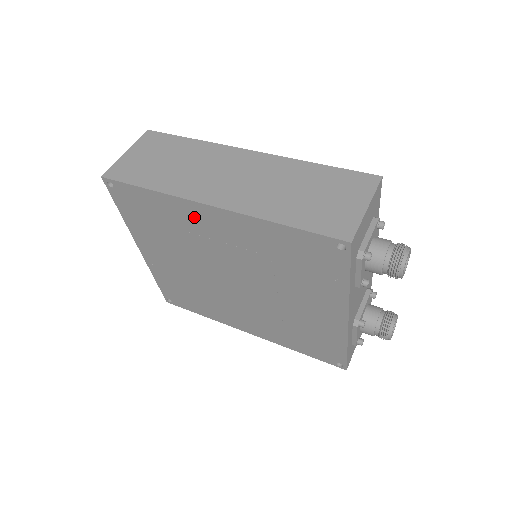
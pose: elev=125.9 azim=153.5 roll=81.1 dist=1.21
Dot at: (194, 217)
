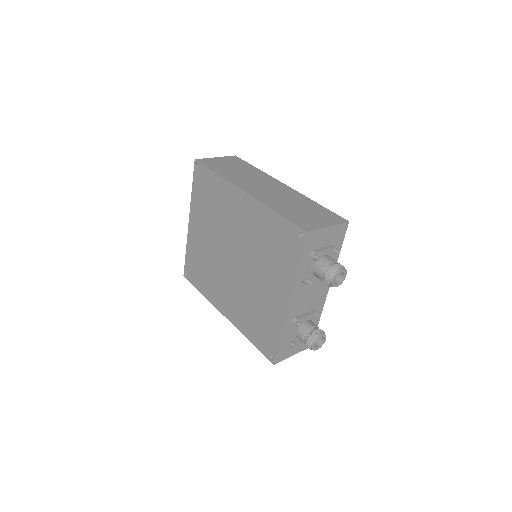
Dot at: (232, 199)
